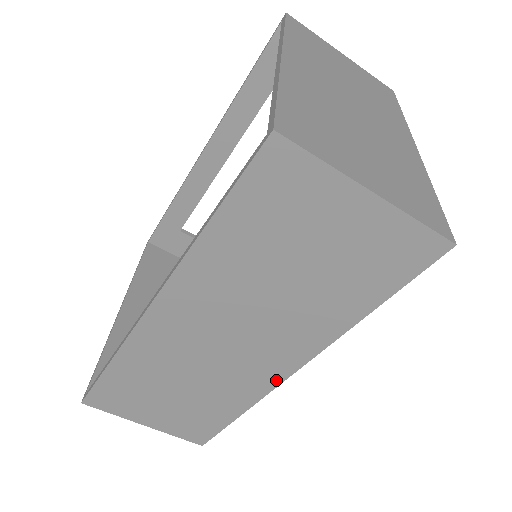
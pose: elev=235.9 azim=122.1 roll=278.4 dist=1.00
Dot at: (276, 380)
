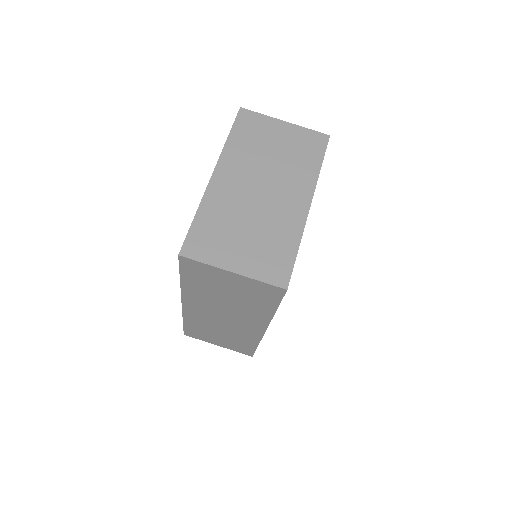
Dot at: (260, 333)
